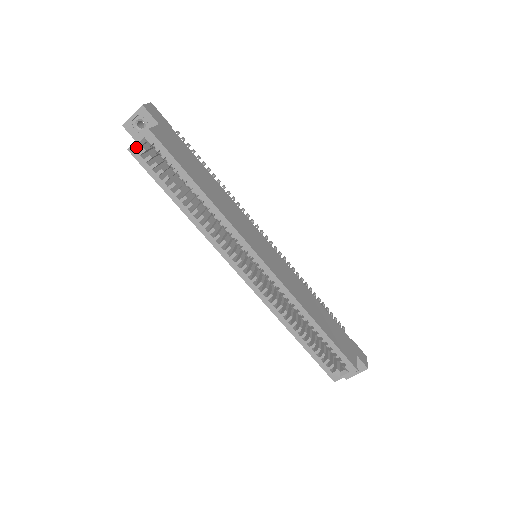
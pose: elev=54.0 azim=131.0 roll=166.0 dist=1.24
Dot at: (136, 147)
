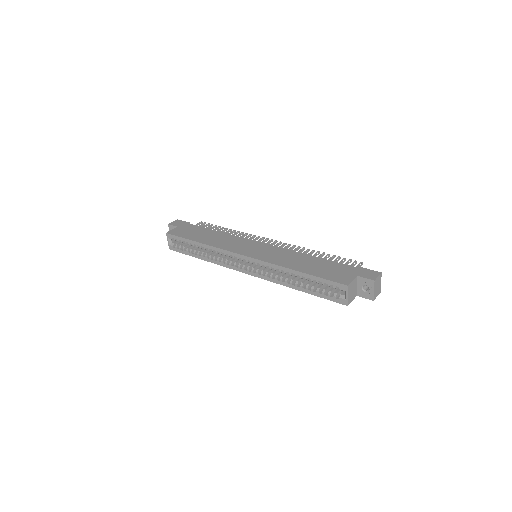
Dot at: (170, 245)
